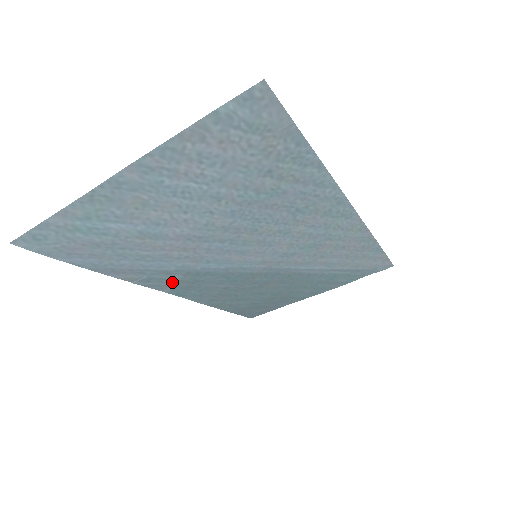
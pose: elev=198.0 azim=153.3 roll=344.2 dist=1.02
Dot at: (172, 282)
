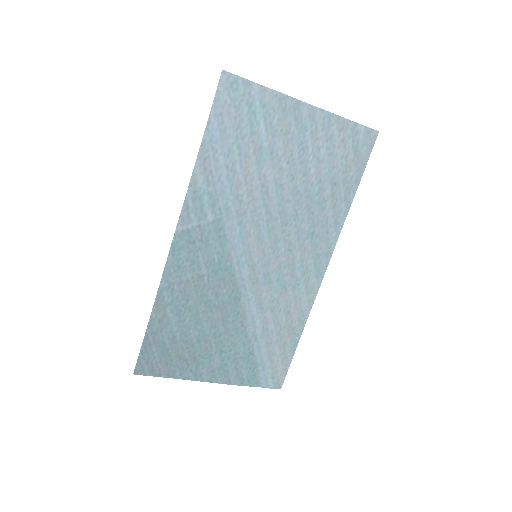
Dot at: (198, 221)
